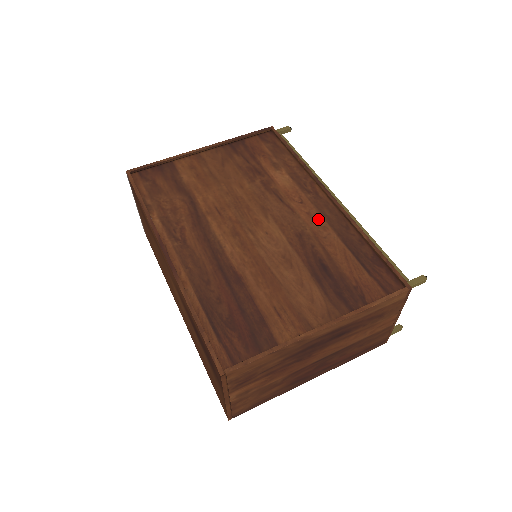
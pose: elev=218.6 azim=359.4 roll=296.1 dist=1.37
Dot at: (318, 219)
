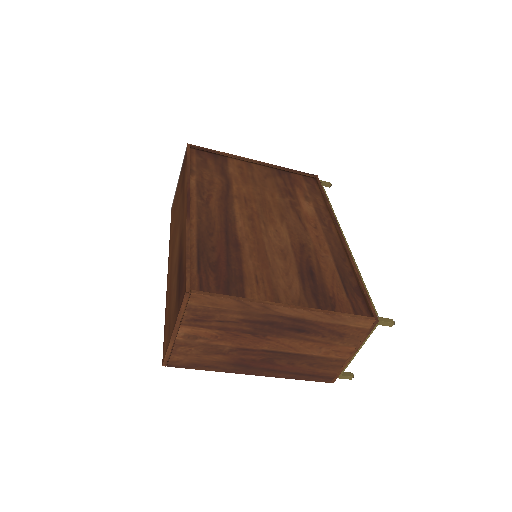
Dot at: (323, 243)
